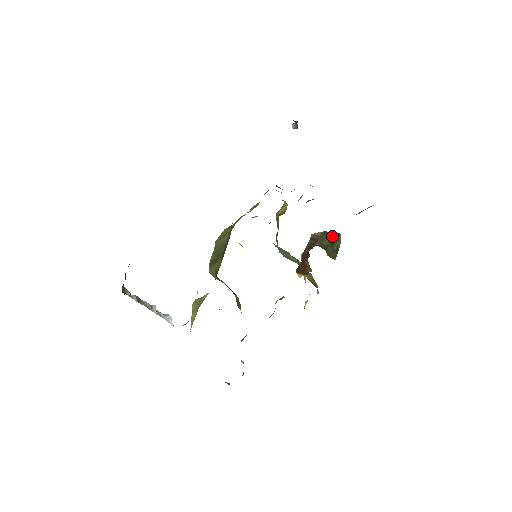
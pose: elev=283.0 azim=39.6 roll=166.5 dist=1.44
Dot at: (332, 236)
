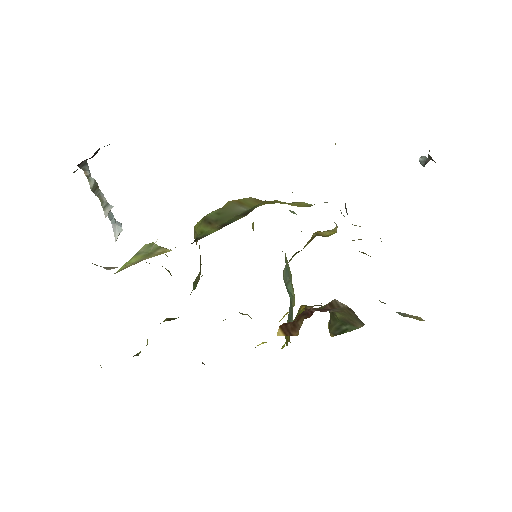
Dot at: (354, 318)
